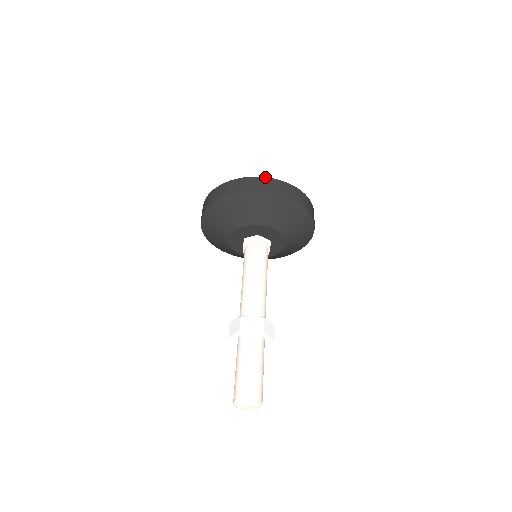
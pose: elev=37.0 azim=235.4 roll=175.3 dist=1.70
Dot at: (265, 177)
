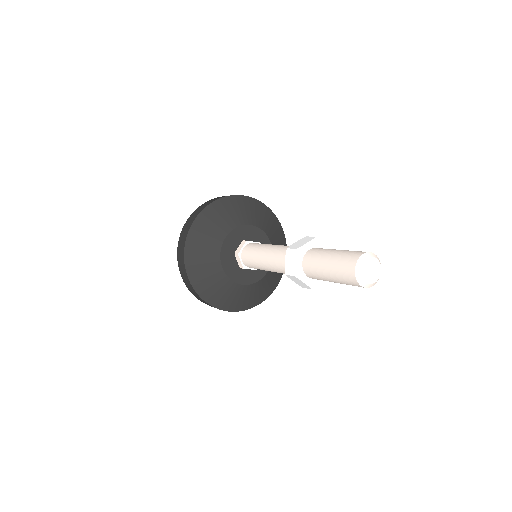
Dot at: occluded
